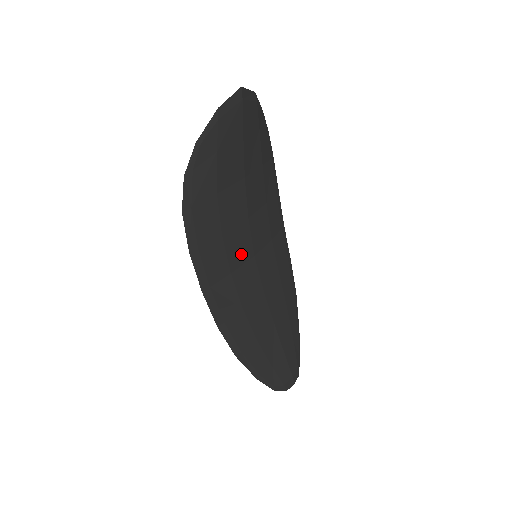
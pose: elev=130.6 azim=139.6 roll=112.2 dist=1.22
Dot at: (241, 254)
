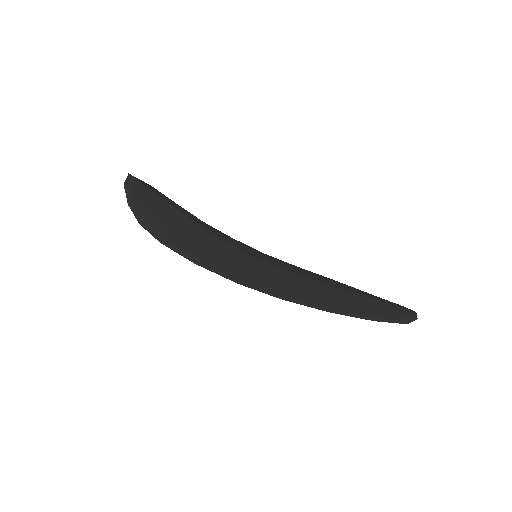
Dot at: (242, 258)
